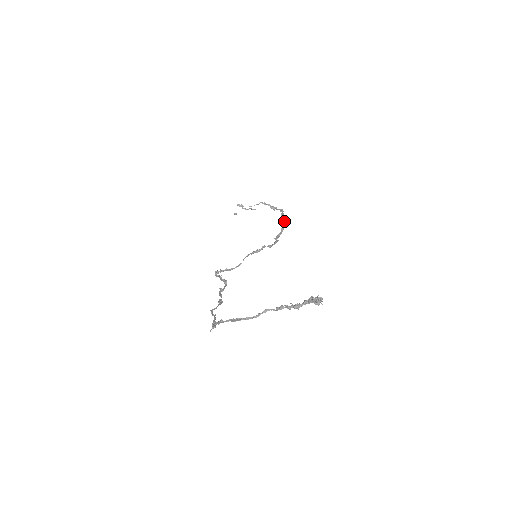
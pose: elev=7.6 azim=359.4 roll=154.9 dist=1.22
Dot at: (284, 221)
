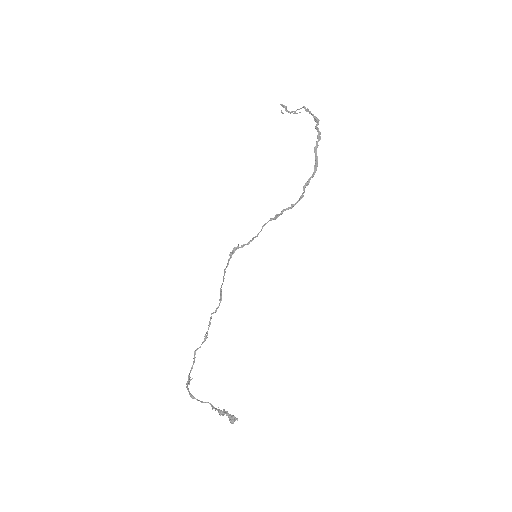
Dot at: (317, 159)
